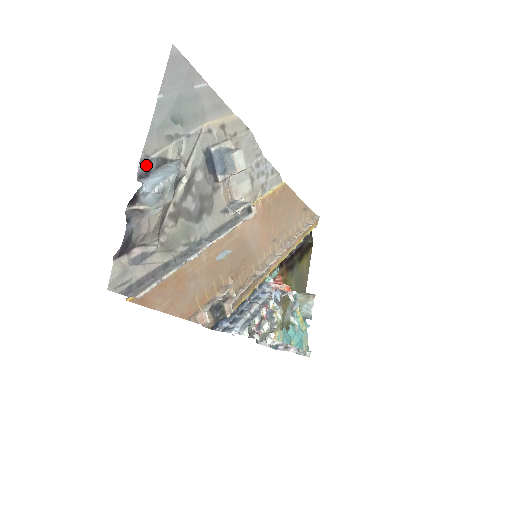
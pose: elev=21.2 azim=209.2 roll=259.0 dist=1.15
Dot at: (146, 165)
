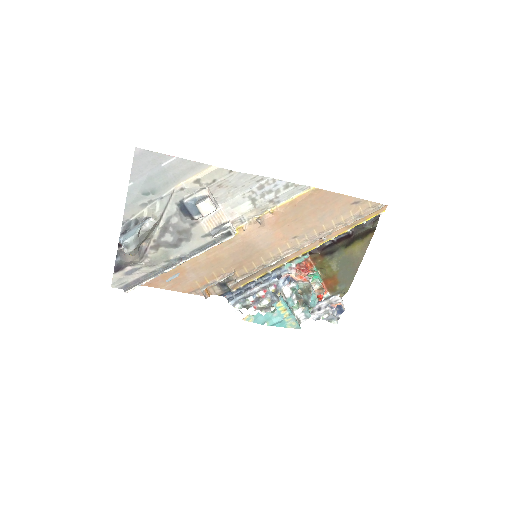
Dot at: (127, 225)
